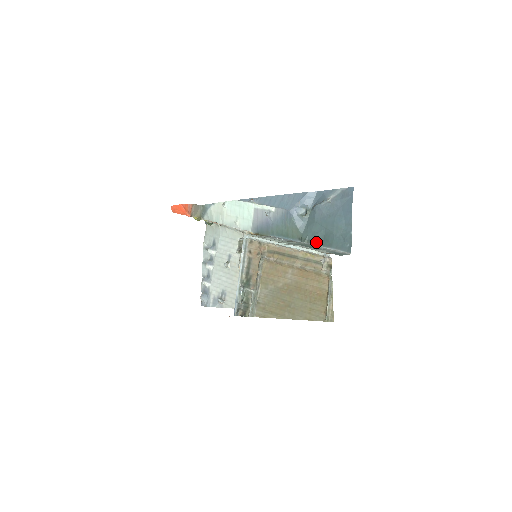
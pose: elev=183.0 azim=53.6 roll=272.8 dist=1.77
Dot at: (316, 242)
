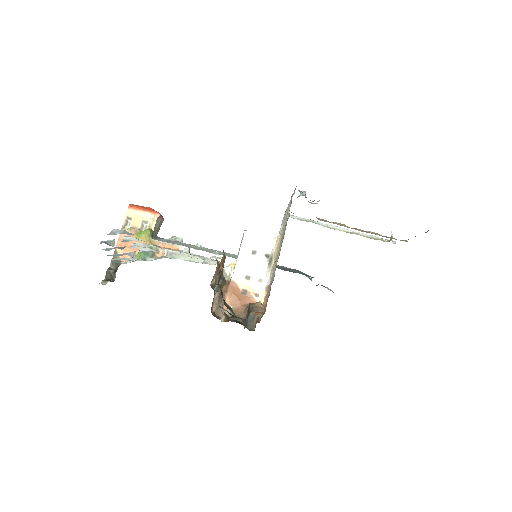
Dot at: occluded
